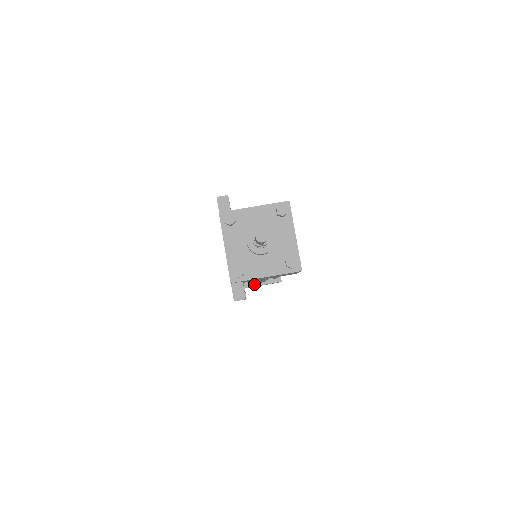
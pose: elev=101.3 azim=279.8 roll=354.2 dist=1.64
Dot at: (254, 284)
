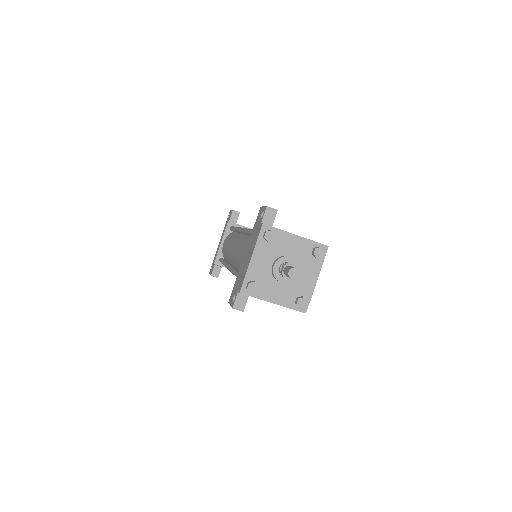
Dot at: occluded
